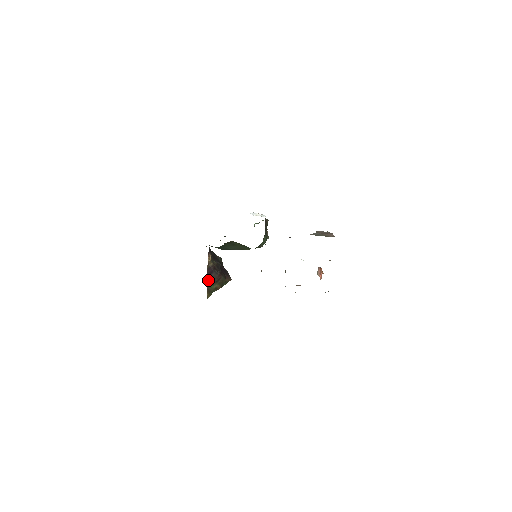
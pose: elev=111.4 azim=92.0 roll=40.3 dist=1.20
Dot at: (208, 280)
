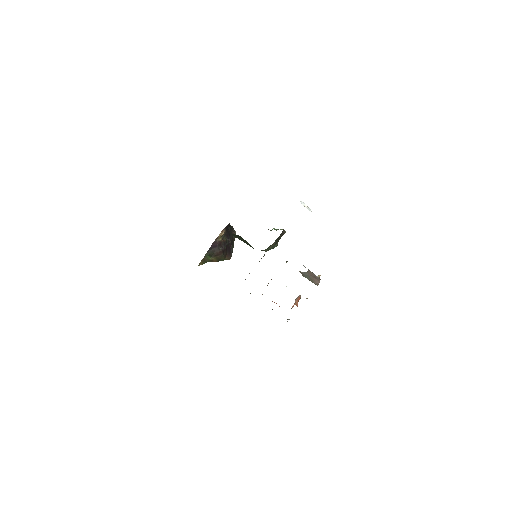
Dot at: (208, 251)
